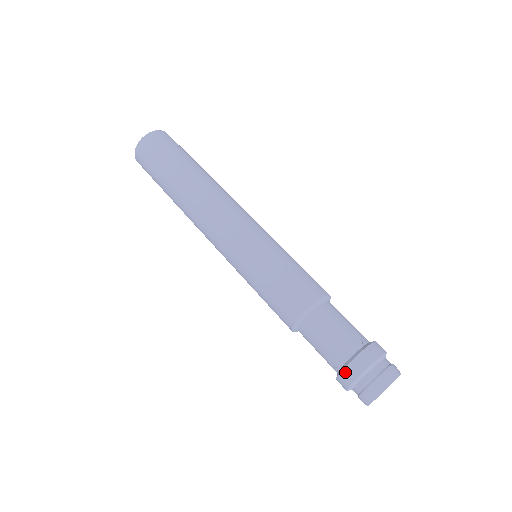
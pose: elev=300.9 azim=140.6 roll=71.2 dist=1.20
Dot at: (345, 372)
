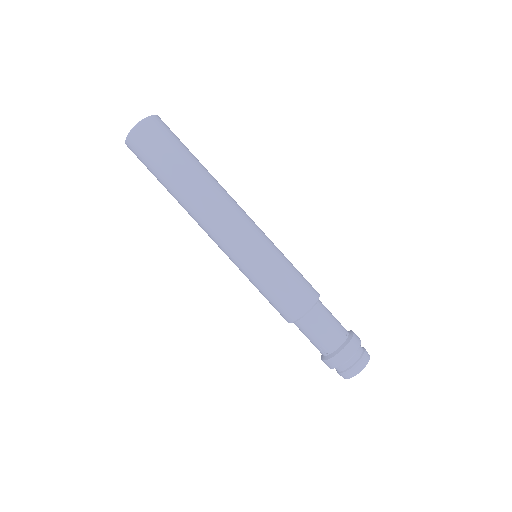
Dot at: (335, 358)
